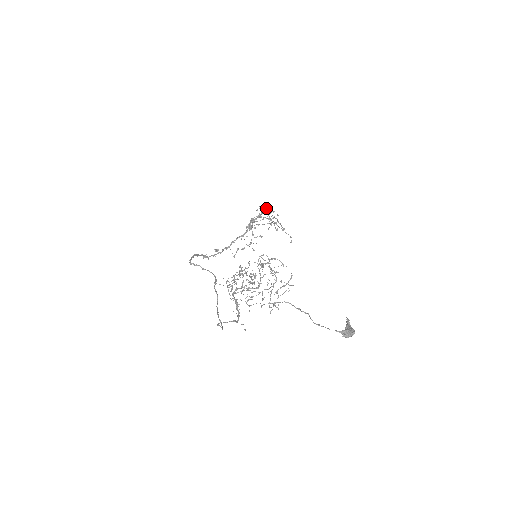
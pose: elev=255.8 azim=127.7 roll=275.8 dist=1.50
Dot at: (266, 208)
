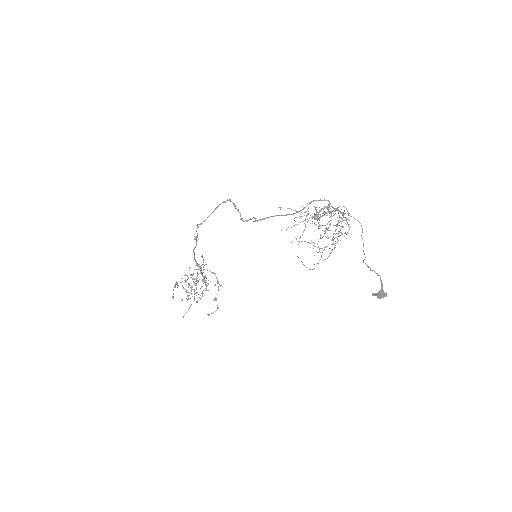
Dot at: (192, 289)
